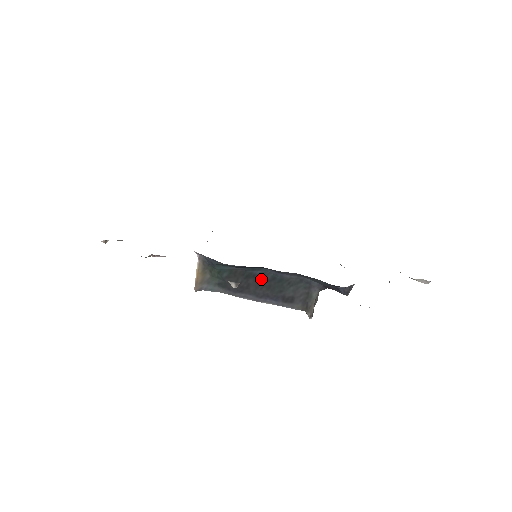
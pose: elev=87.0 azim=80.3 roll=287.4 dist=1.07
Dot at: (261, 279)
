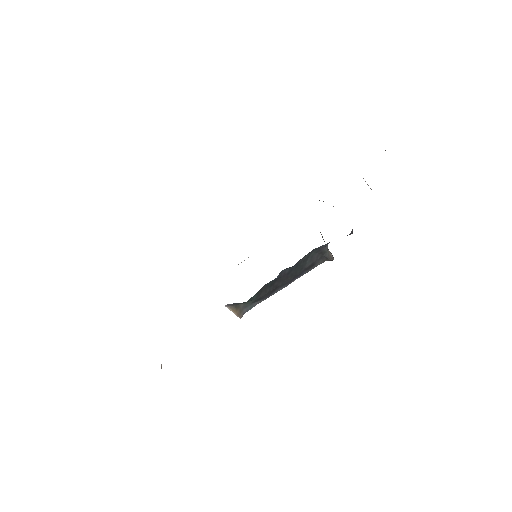
Dot at: (282, 277)
